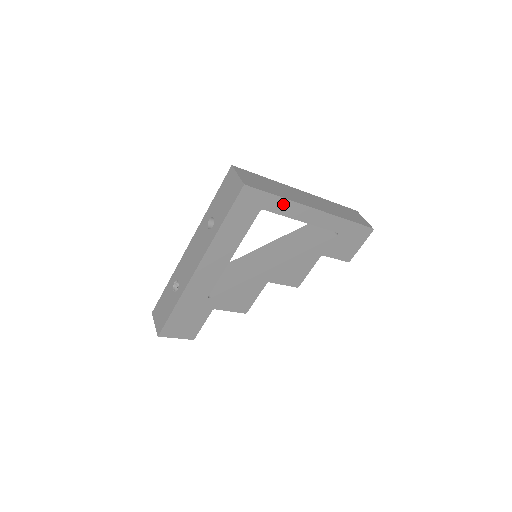
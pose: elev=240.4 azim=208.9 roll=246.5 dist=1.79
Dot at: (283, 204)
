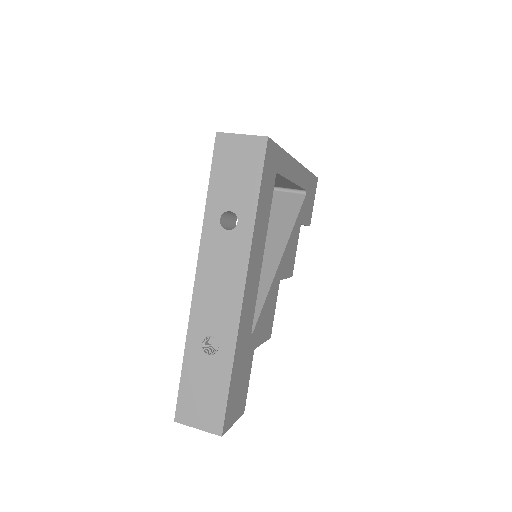
Dot at: (285, 161)
